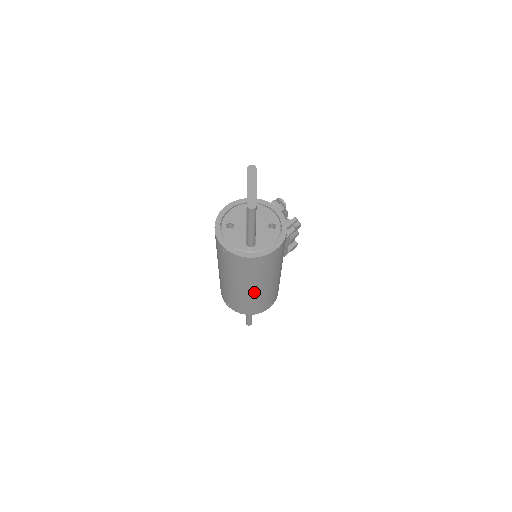
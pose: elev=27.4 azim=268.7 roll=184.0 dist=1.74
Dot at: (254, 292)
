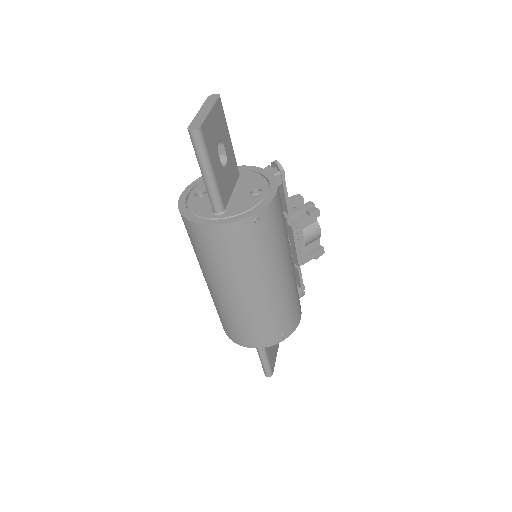
Dot at: (244, 300)
